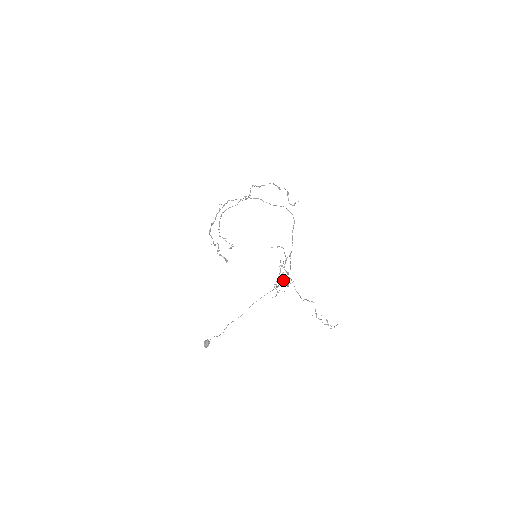
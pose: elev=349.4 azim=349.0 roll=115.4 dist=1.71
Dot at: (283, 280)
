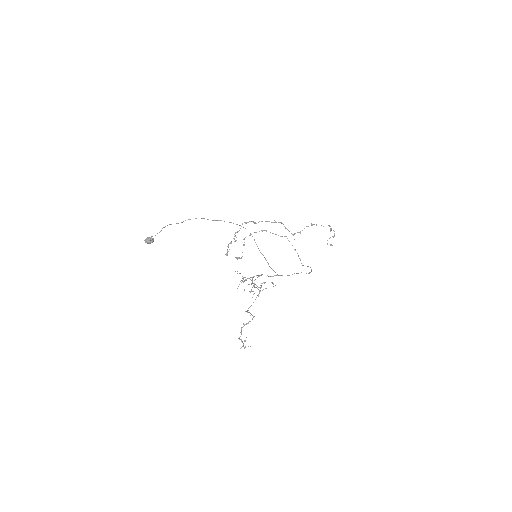
Dot at: occluded
